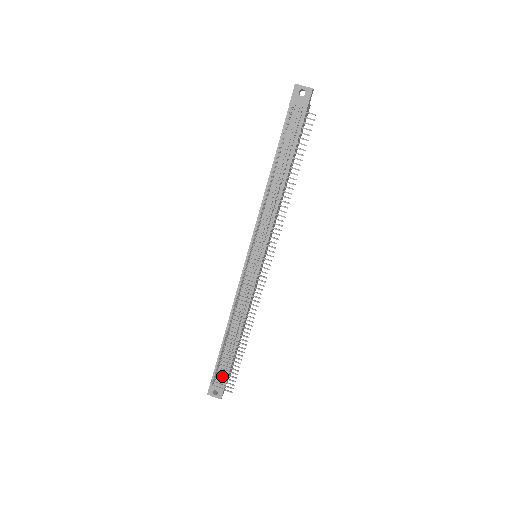
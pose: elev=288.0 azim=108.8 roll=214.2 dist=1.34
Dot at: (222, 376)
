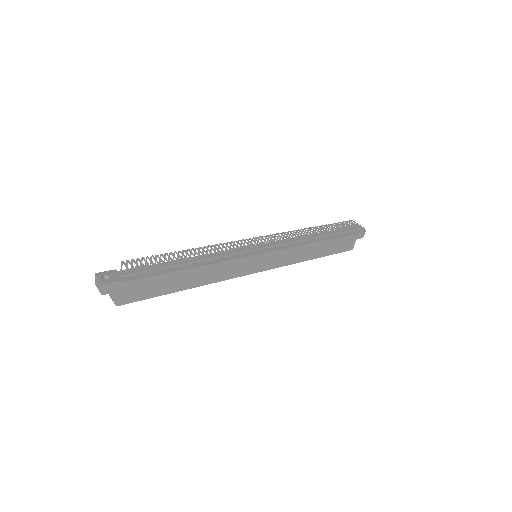
Dot at: (142, 263)
